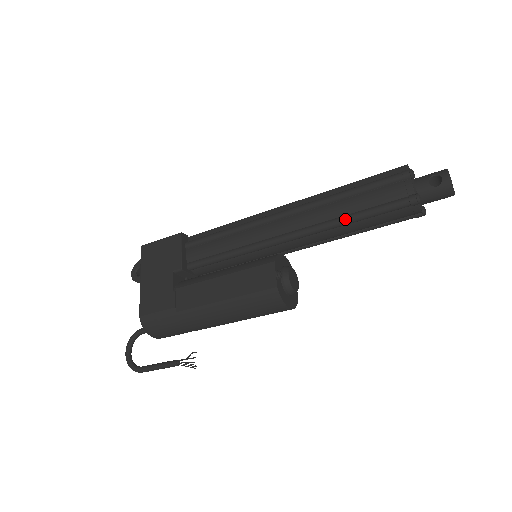
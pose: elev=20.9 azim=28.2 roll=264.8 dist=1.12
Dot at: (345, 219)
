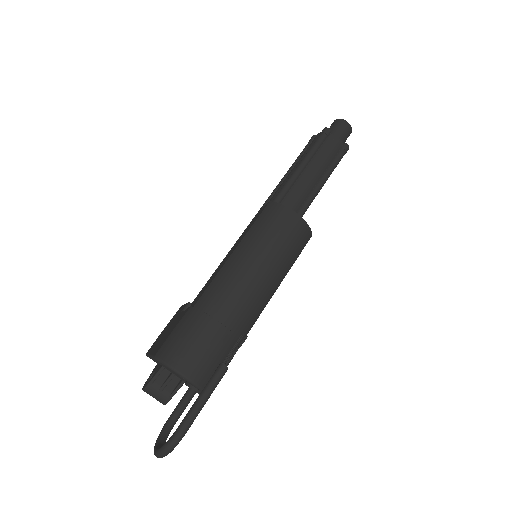
Dot at: (295, 170)
